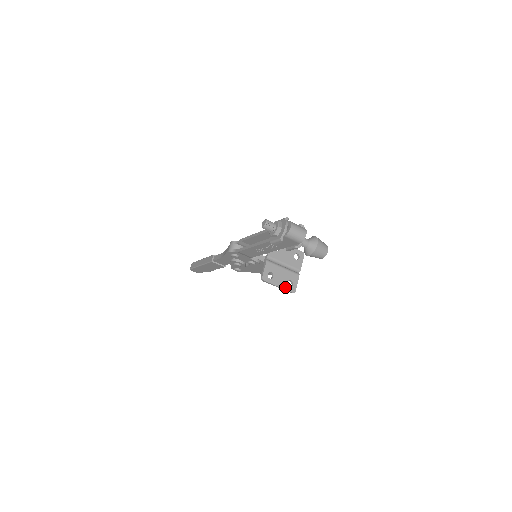
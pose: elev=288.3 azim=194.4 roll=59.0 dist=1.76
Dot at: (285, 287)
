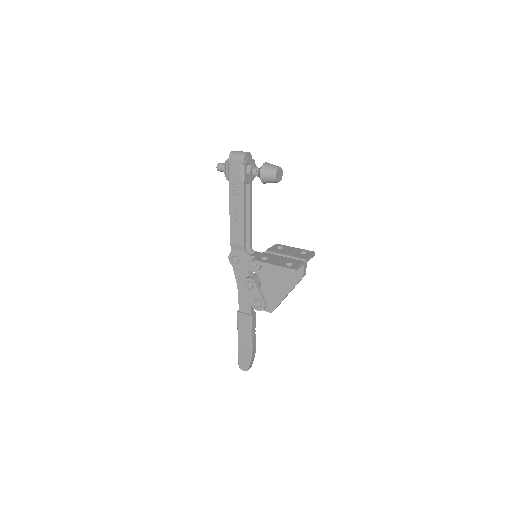
Dot at: (281, 265)
